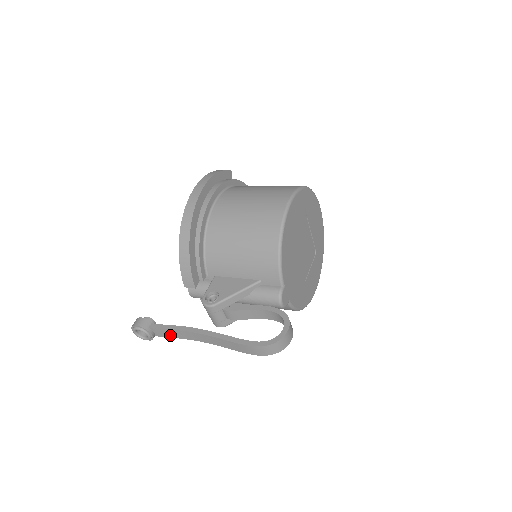
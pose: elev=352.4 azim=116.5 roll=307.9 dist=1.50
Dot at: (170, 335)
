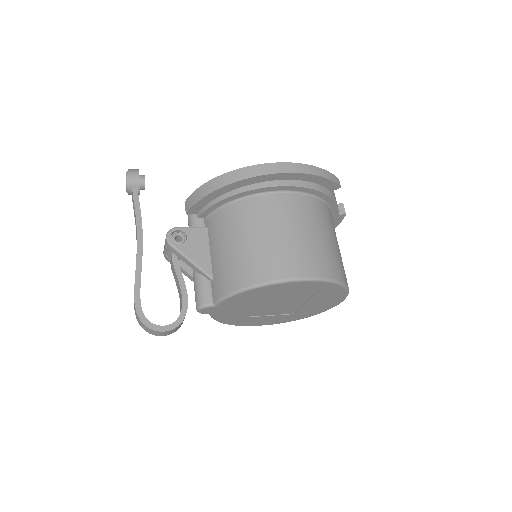
Dot at: (134, 211)
